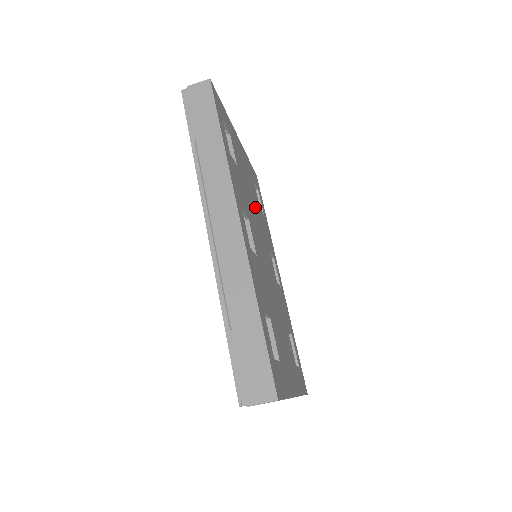
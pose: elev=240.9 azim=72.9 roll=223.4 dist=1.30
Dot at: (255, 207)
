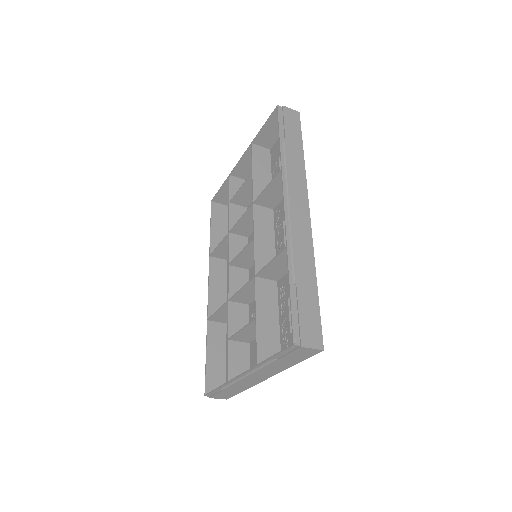
Dot at: occluded
